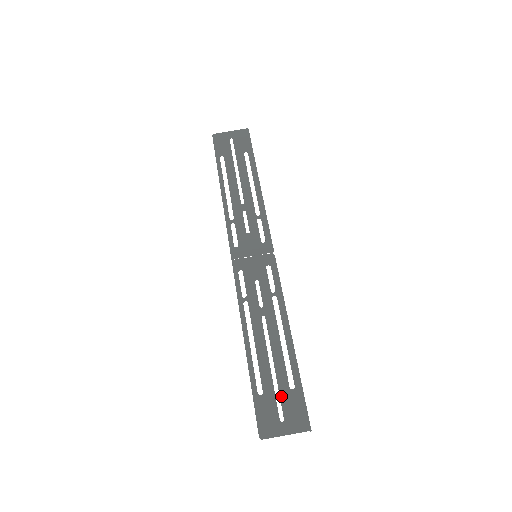
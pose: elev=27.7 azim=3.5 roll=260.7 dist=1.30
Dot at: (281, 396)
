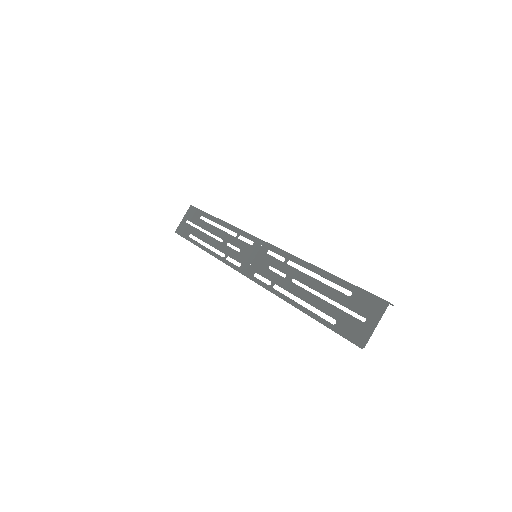
Dot at: (349, 308)
